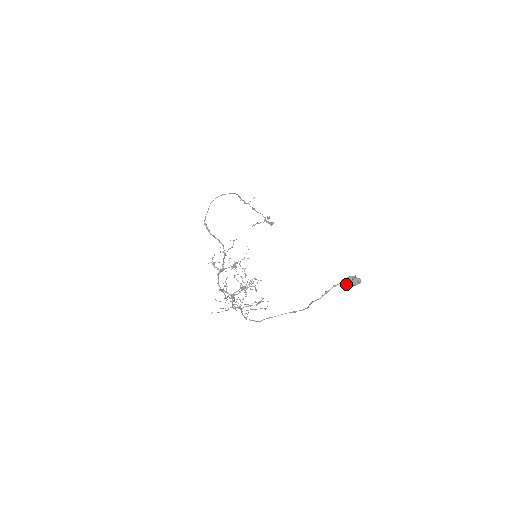
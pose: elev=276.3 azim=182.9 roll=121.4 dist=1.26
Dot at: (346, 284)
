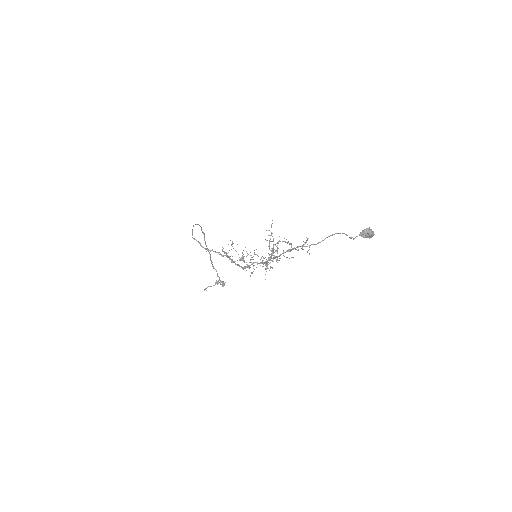
Dot at: (364, 236)
